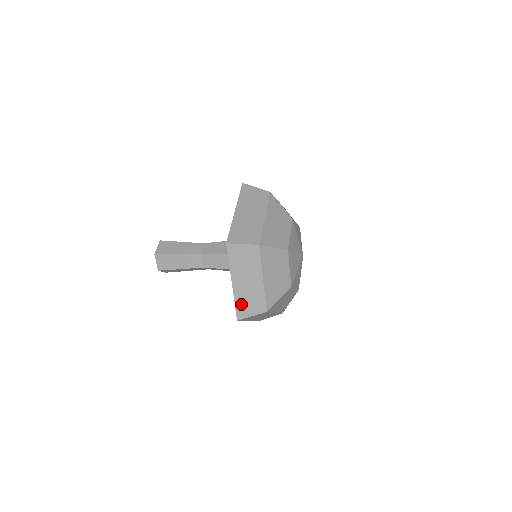
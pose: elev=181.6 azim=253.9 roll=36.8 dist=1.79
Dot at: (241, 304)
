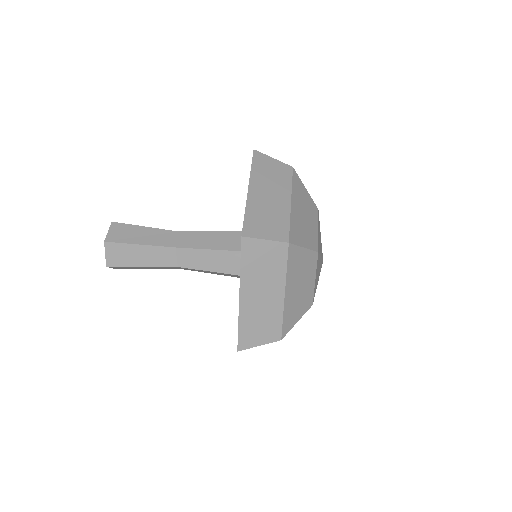
Dot at: occluded
